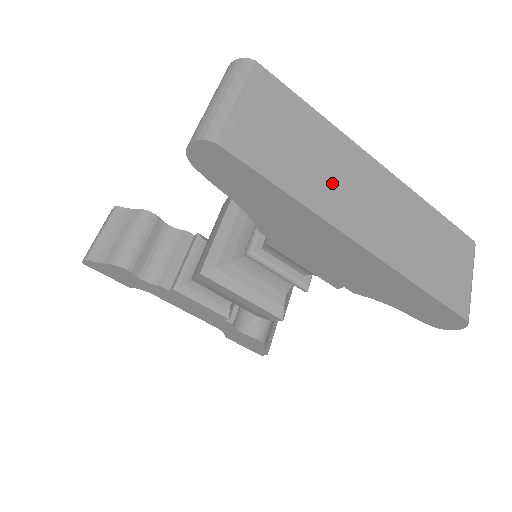
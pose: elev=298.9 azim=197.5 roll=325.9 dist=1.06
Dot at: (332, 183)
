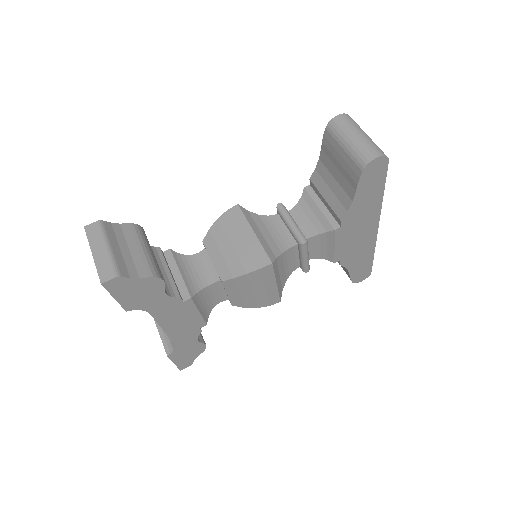
Dot at: occluded
